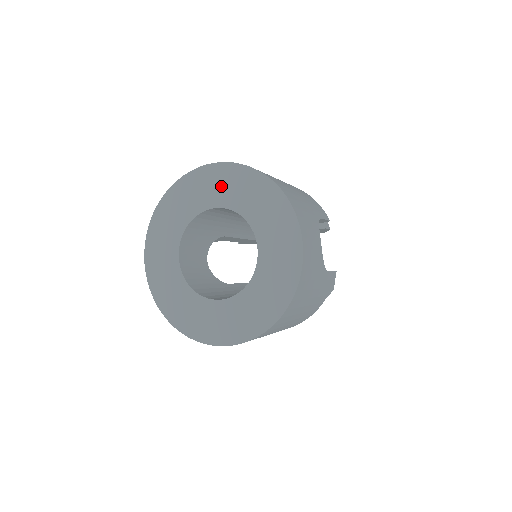
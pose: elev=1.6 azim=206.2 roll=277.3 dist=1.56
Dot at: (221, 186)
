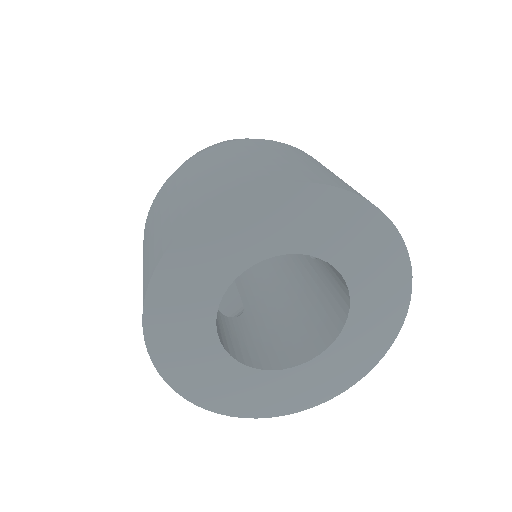
Dot at: (243, 235)
